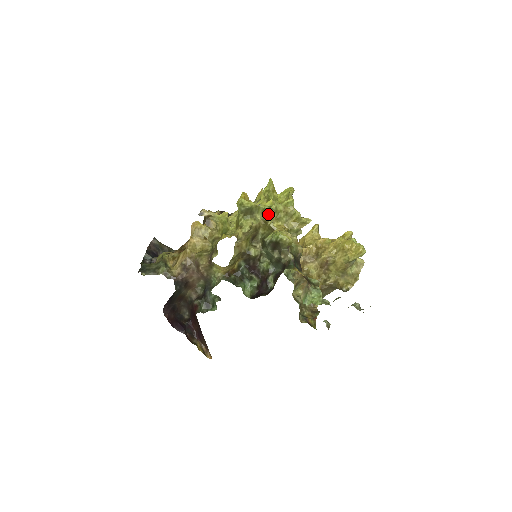
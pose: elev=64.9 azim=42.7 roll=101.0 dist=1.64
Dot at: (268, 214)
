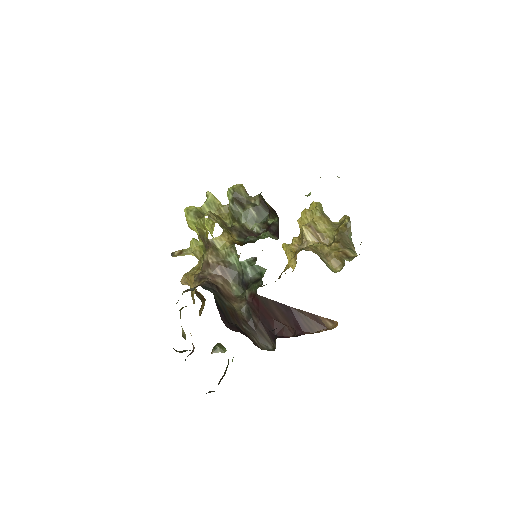
Dot at: (213, 204)
